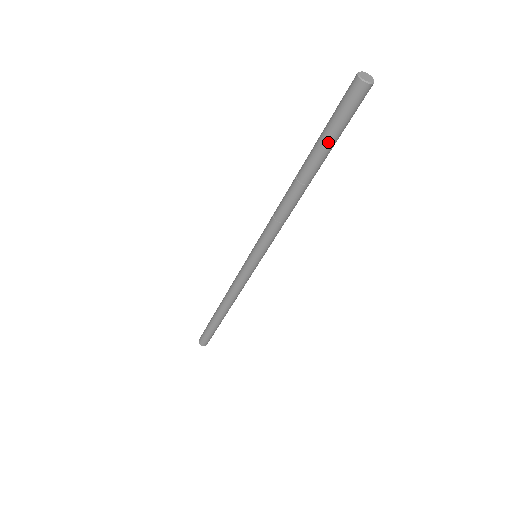
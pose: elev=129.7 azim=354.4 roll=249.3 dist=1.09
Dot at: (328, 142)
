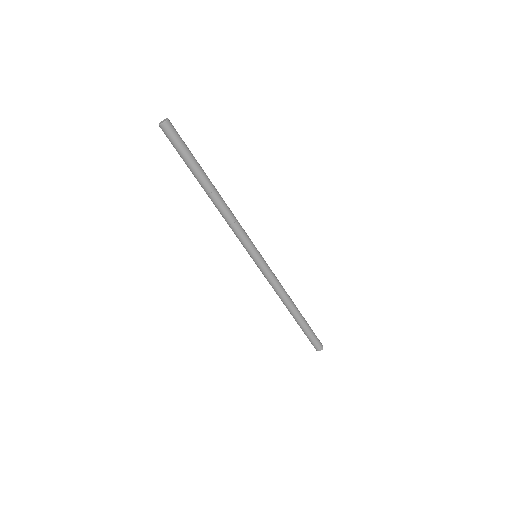
Dot at: (192, 161)
